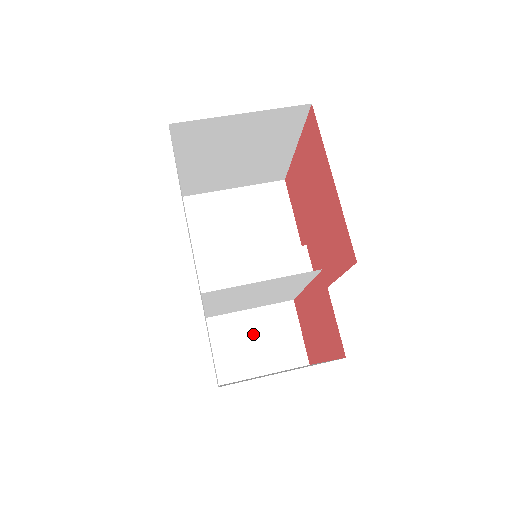
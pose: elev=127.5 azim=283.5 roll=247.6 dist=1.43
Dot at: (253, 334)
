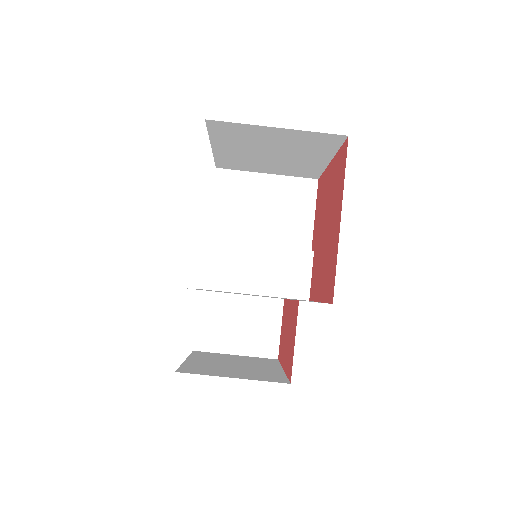
Dot at: (238, 317)
